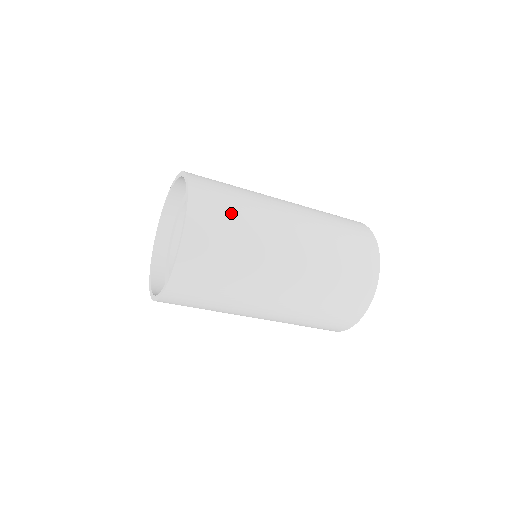
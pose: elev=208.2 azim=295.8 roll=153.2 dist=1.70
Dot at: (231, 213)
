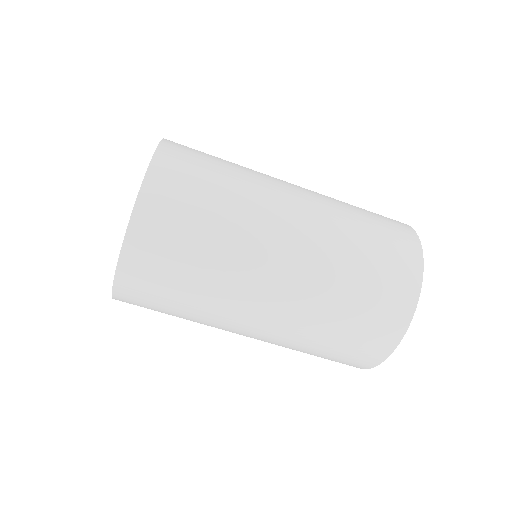
Dot at: (201, 206)
